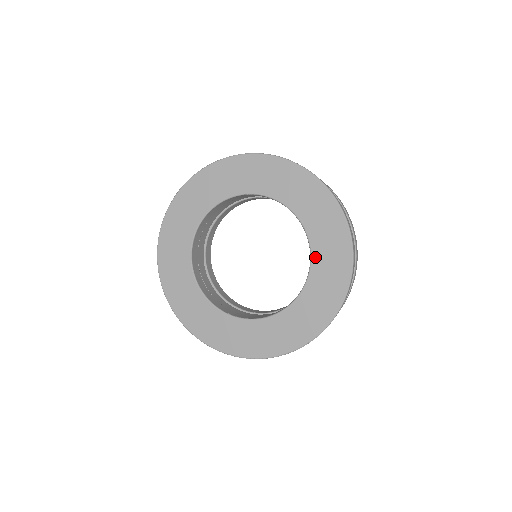
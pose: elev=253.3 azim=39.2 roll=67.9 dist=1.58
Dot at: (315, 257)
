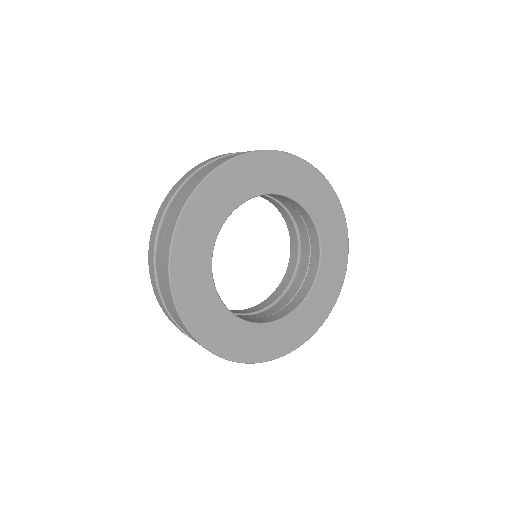
Dot at: (308, 206)
